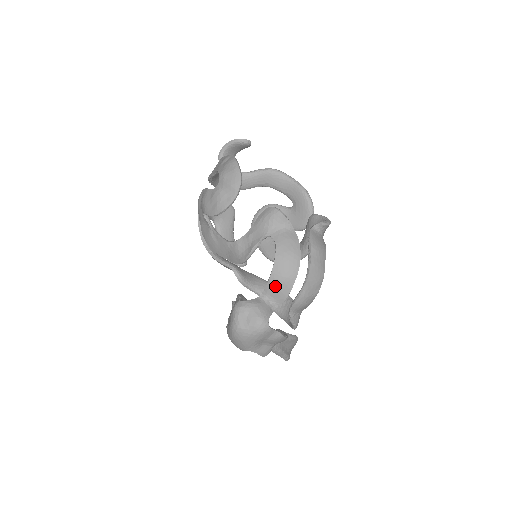
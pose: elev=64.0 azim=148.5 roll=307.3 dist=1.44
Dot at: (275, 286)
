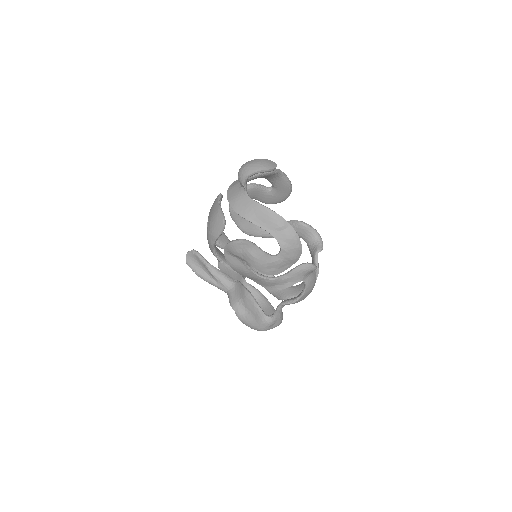
Dot at: occluded
